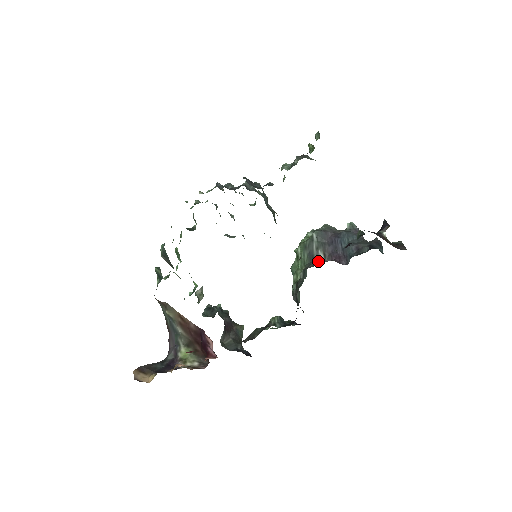
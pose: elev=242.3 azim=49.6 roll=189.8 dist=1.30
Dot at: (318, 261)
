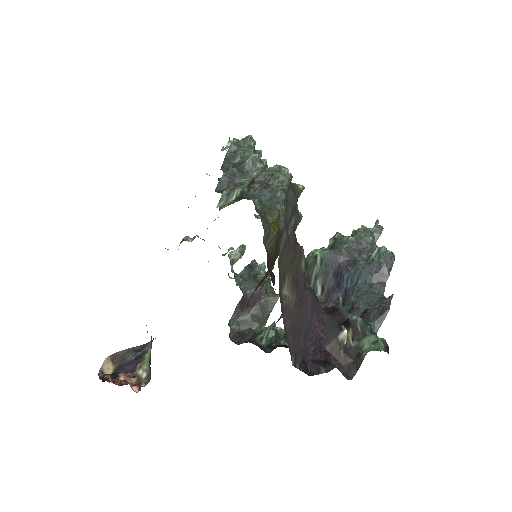
Dot at: occluded
